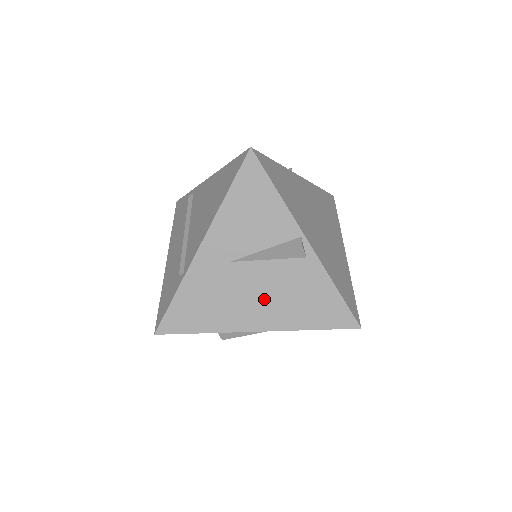
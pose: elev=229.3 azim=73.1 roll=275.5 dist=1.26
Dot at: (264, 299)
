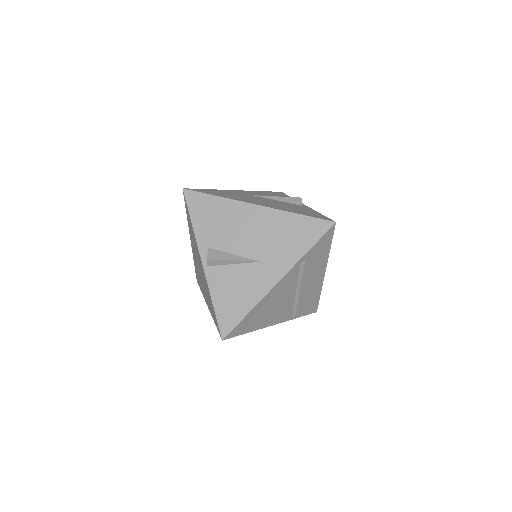
Dot at: (268, 203)
